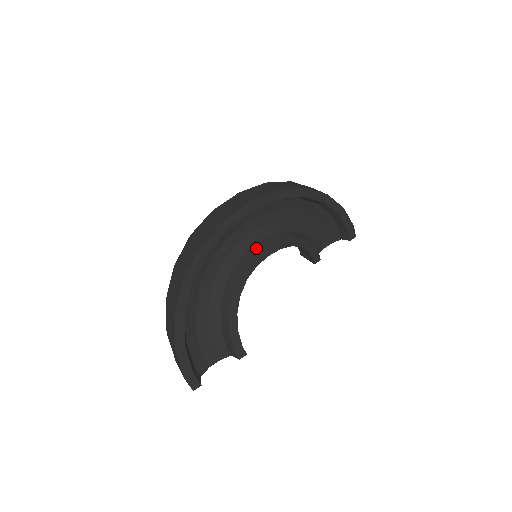
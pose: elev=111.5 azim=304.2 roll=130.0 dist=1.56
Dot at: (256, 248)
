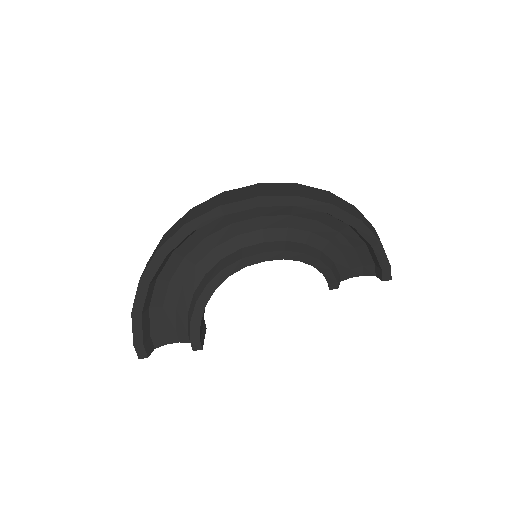
Dot at: (254, 248)
